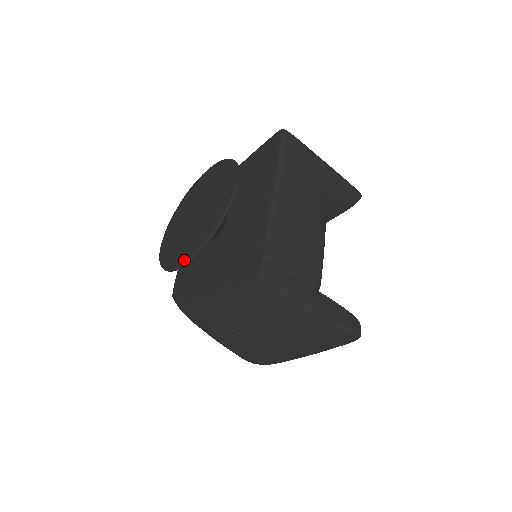
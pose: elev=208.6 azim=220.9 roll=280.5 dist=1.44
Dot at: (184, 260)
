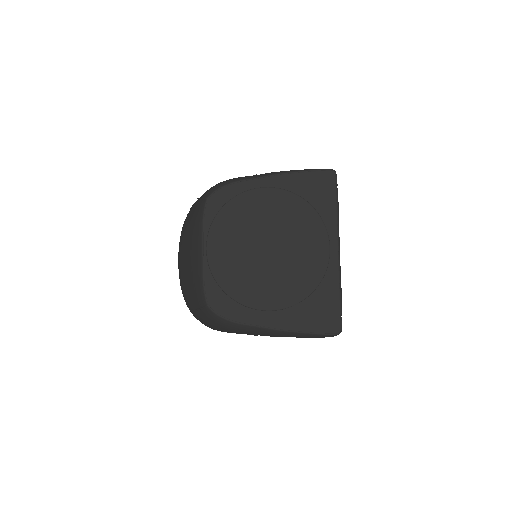
Dot at: (274, 307)
